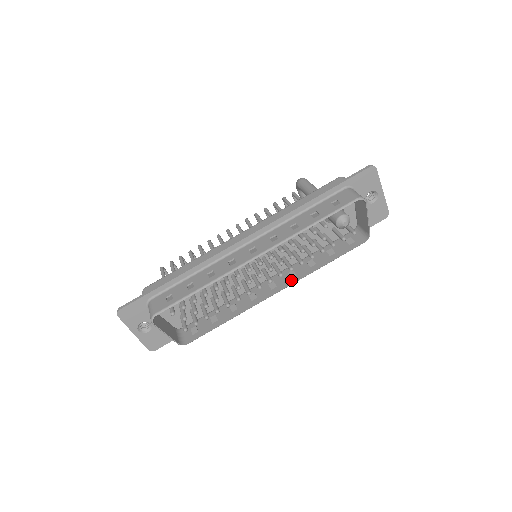
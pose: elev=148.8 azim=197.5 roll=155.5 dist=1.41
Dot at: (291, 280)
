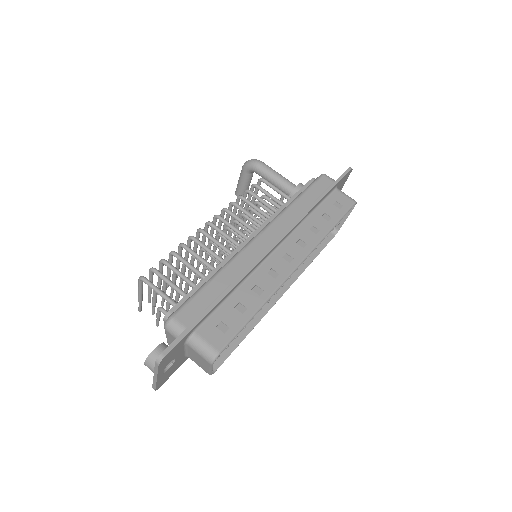
Dot at: (290, 279)
